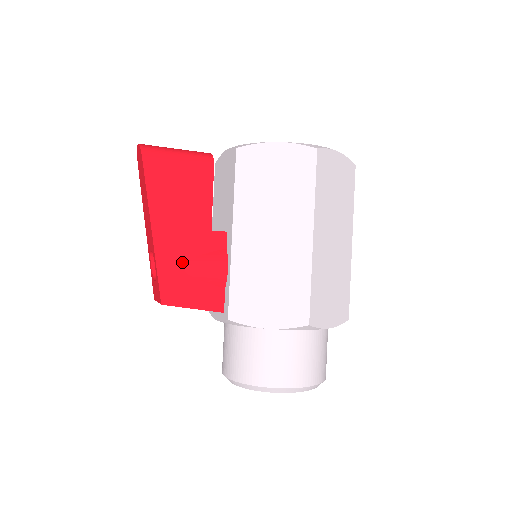
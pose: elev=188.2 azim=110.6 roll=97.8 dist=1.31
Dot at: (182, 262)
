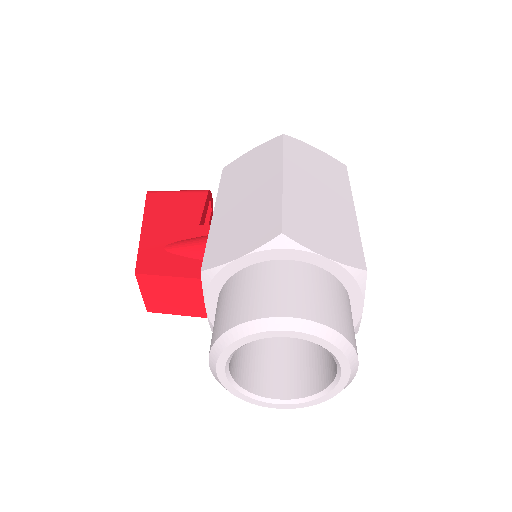
Dot at: (165, 245)
